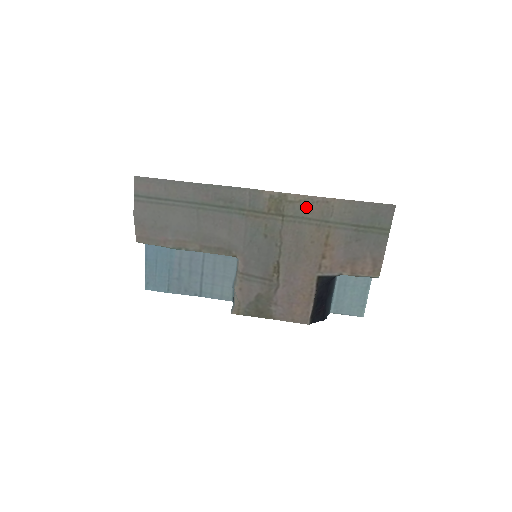
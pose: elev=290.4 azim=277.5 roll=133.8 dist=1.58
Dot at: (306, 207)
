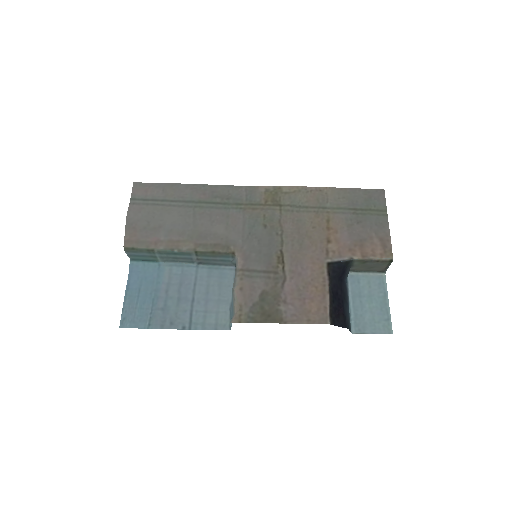
Dot at: (301, 196)
